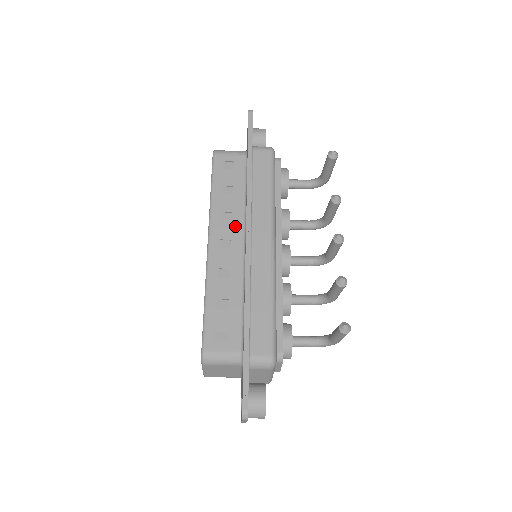
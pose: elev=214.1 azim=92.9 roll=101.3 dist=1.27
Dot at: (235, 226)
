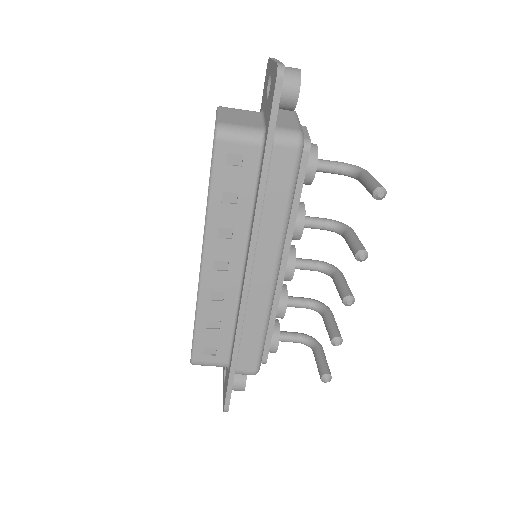
Dot at: (235, 246)
